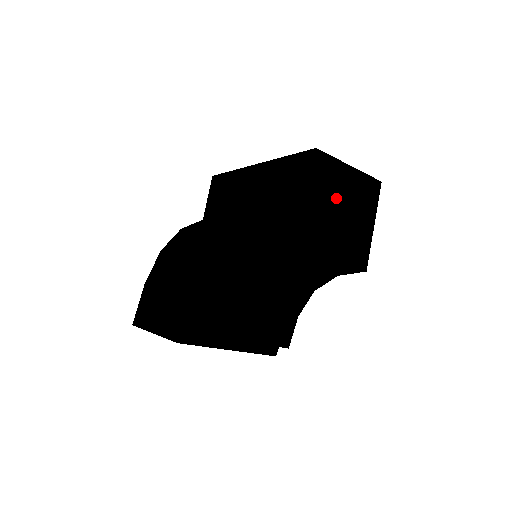
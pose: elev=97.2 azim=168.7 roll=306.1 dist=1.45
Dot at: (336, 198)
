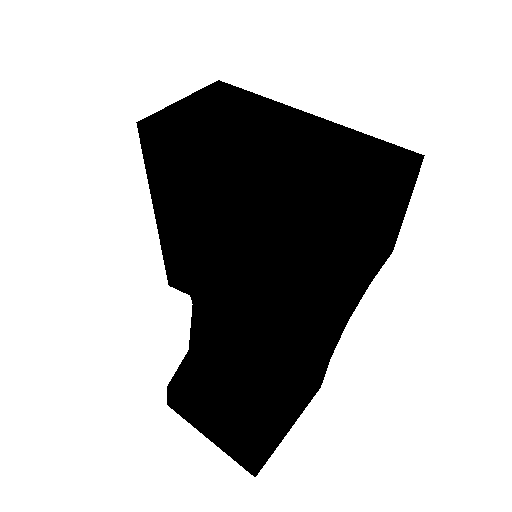
Dot at: (375, 239)
